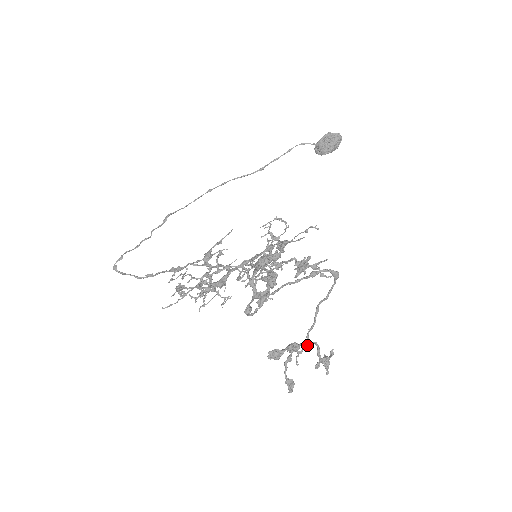
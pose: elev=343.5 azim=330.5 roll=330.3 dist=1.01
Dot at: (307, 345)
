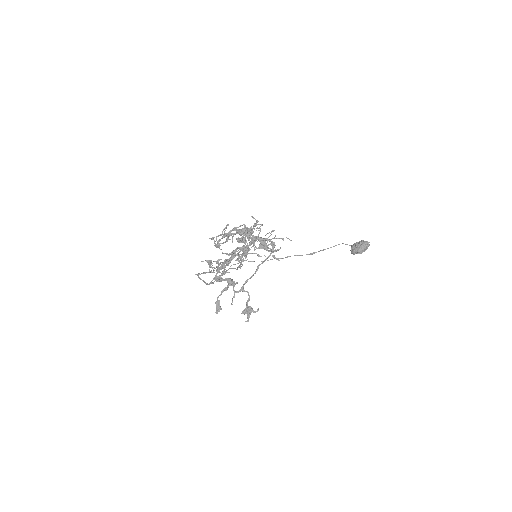
Dot at: (242, 289)
